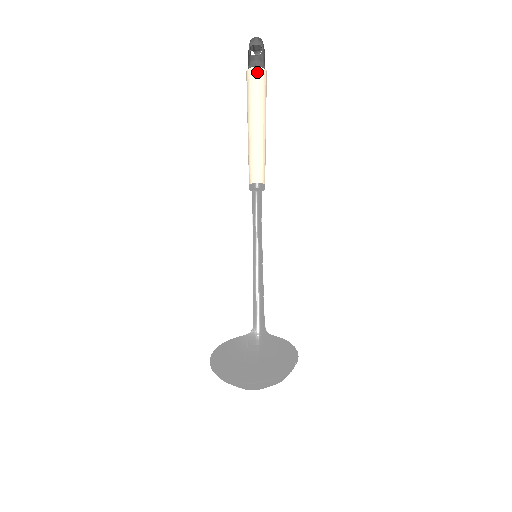
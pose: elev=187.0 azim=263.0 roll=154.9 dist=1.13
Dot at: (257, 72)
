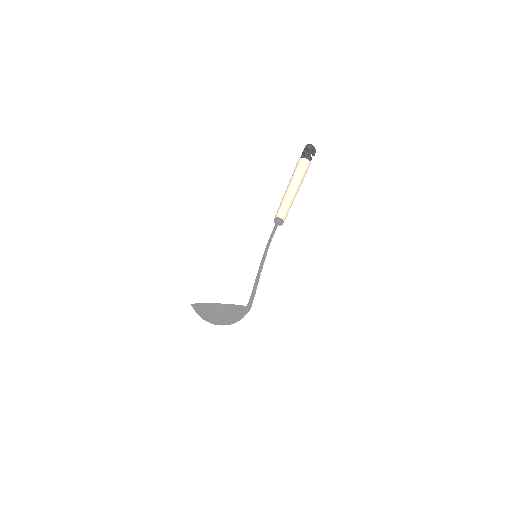
Dot at: (299, 160)
